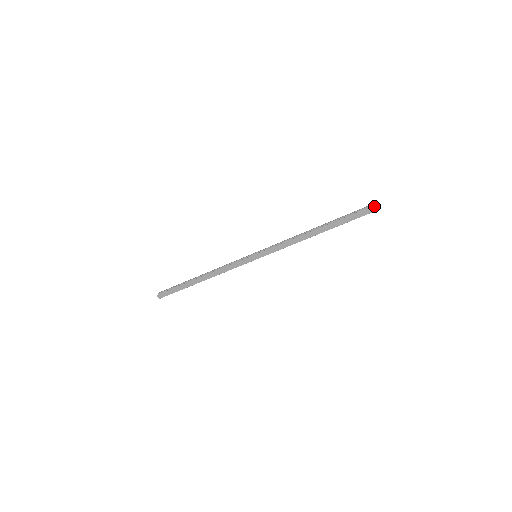
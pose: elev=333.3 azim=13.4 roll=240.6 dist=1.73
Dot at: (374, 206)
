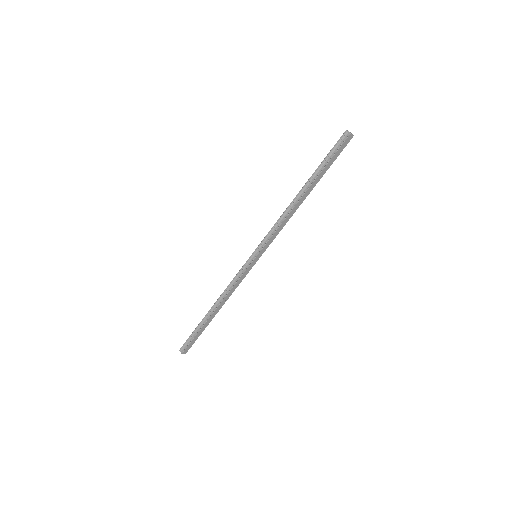
Dot at: (348, 137)
